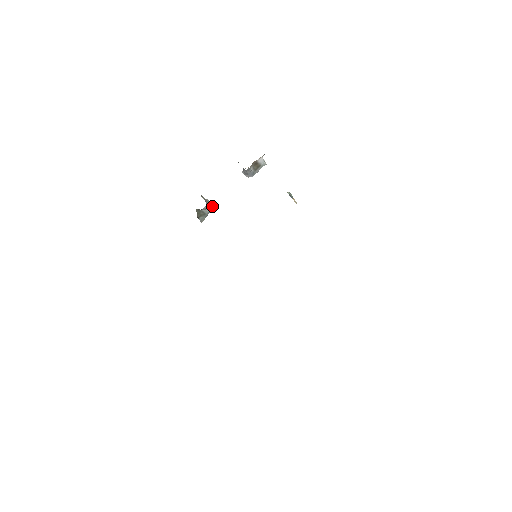
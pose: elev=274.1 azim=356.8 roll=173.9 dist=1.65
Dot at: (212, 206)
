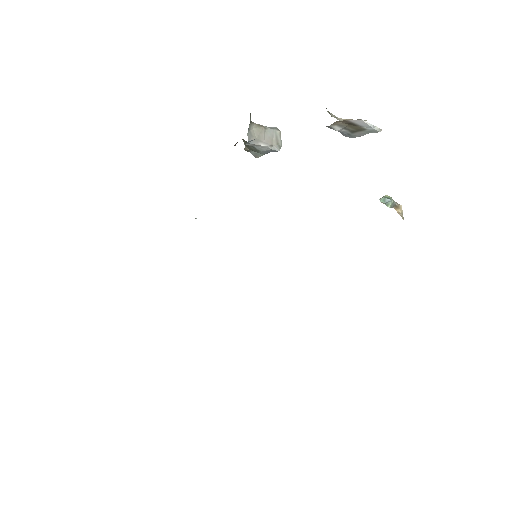
Dot at: (274, 145)
